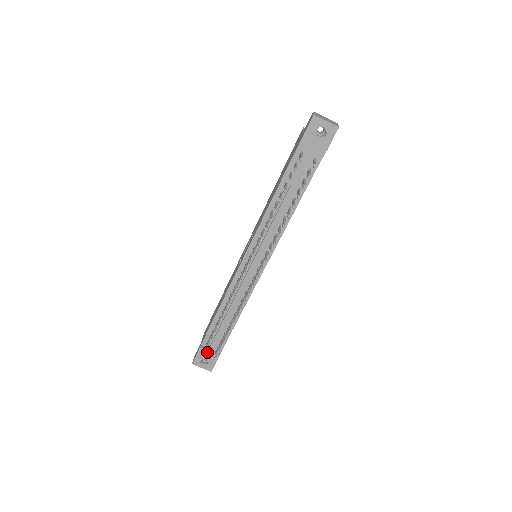
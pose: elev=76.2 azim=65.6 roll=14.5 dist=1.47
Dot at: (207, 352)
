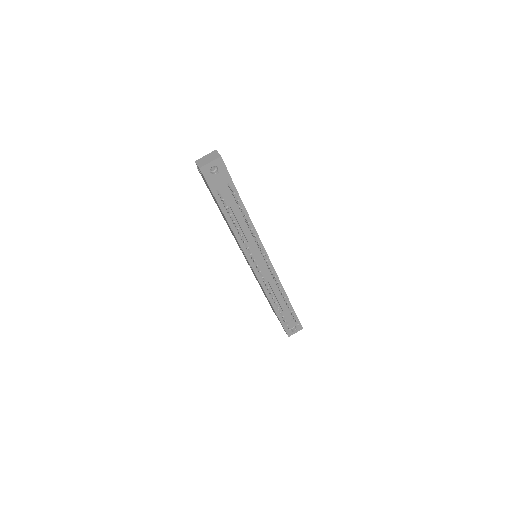
Dot at: (289, 324)
